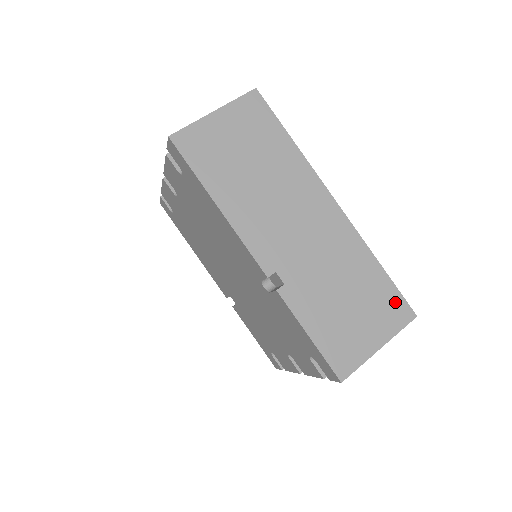
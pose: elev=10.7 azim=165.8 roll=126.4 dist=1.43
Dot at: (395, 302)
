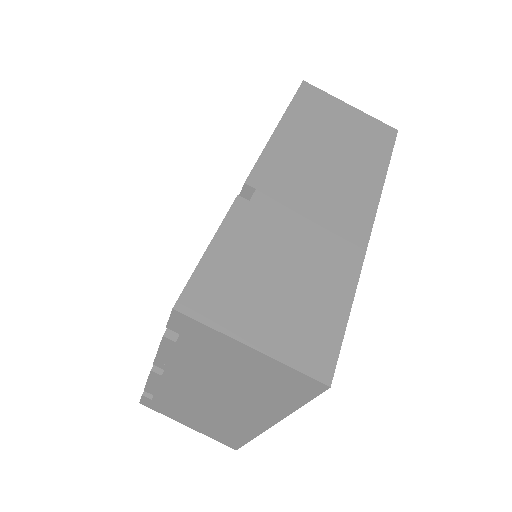
Dot at: (324, 343)
